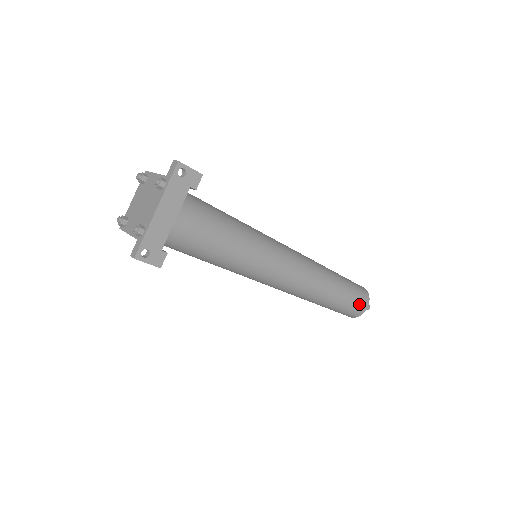
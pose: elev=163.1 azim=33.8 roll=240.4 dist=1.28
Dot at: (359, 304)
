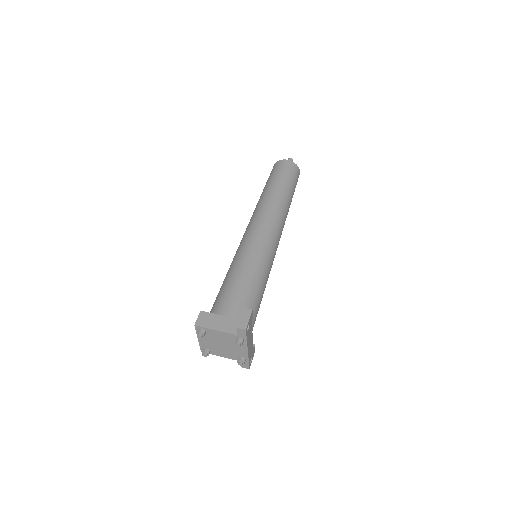
Dot at: (297, 181)
